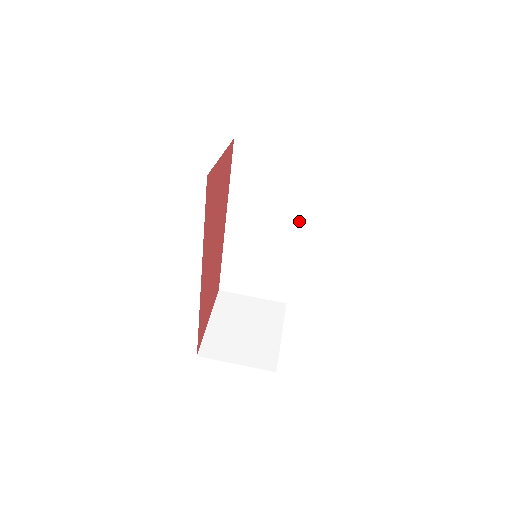
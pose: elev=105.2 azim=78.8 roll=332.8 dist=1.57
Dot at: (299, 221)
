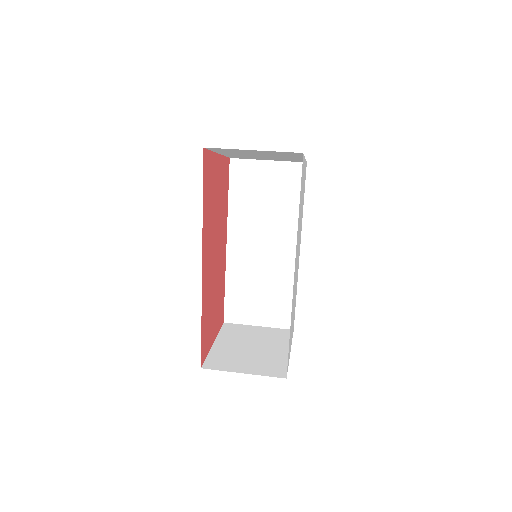
Dot at: (296, 233)
